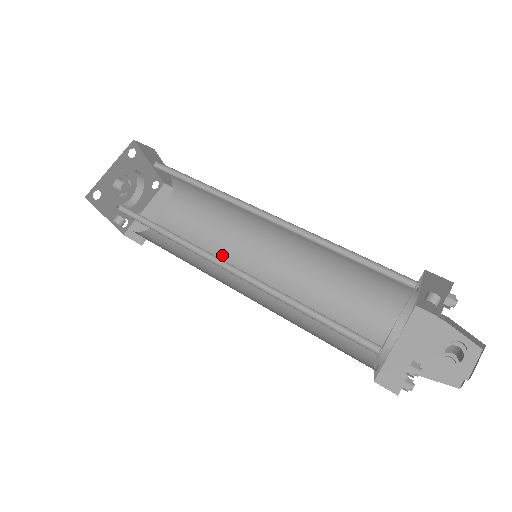
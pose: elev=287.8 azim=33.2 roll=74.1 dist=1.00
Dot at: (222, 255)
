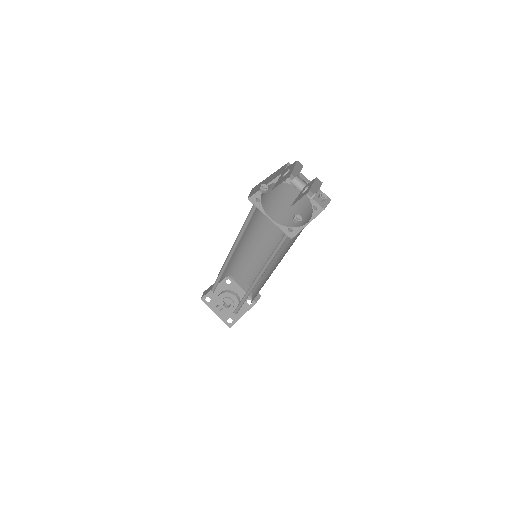
Dot at: occluded
